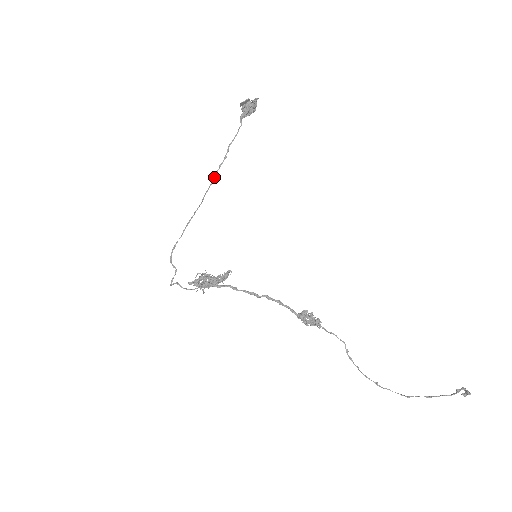
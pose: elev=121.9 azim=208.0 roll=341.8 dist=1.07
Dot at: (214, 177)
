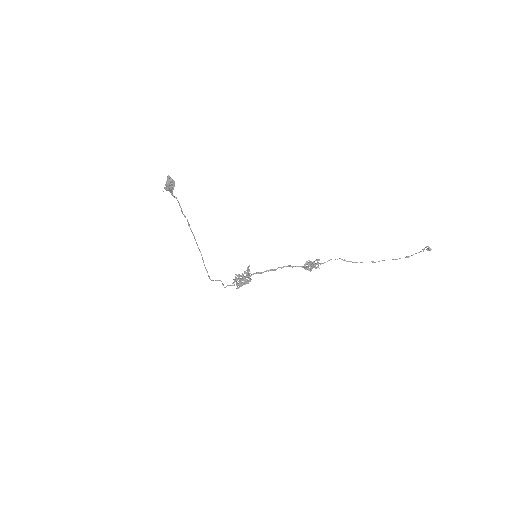
Dot at: occluded
